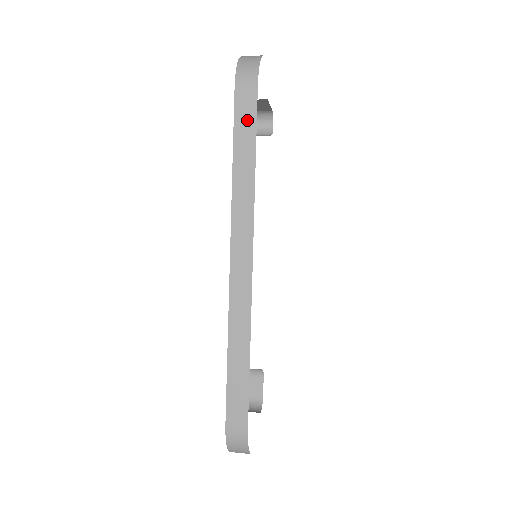
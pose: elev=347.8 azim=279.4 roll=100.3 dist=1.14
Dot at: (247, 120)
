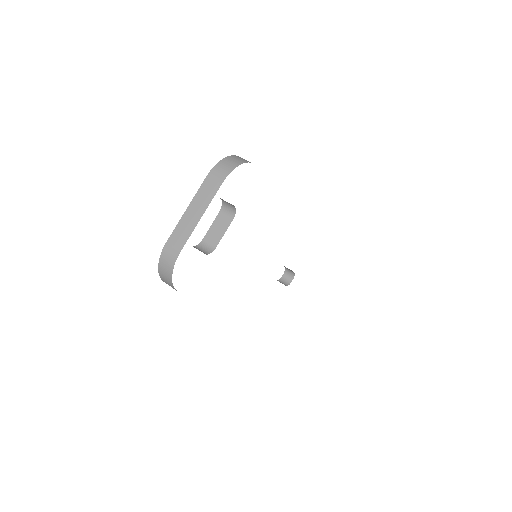
Dot at: occluded
